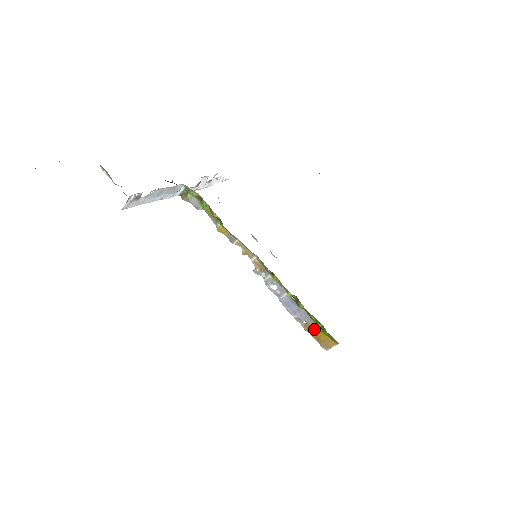
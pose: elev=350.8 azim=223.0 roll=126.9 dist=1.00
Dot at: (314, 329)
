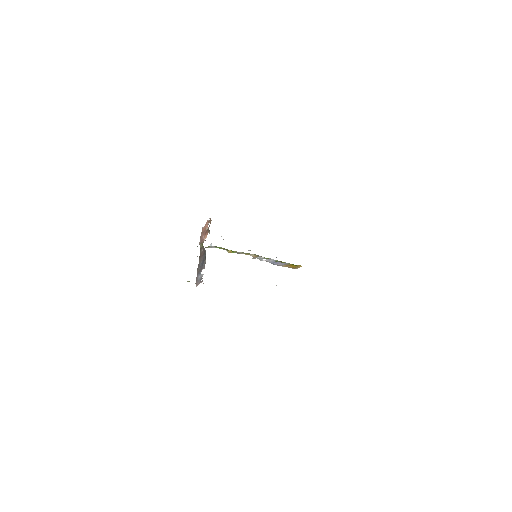
Dot at: (289, 265)
